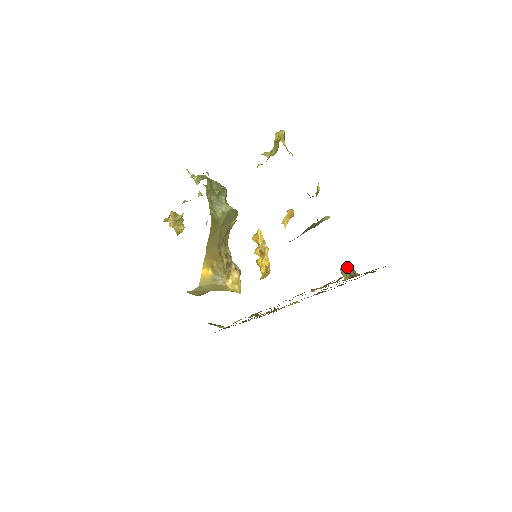
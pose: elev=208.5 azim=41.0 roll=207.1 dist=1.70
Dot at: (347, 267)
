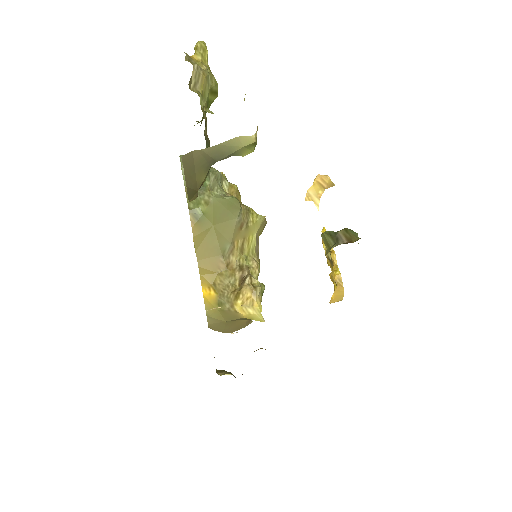
Dot at: occluded
